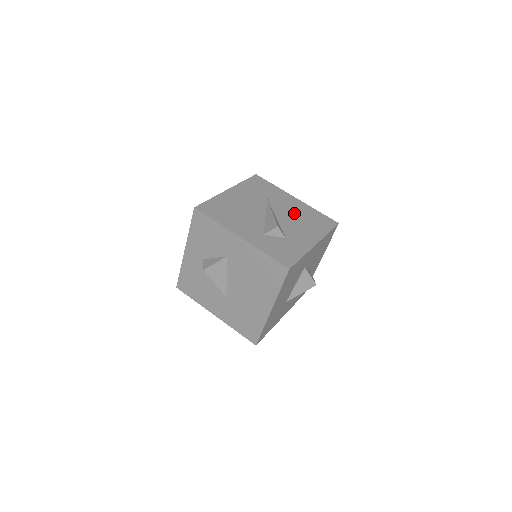
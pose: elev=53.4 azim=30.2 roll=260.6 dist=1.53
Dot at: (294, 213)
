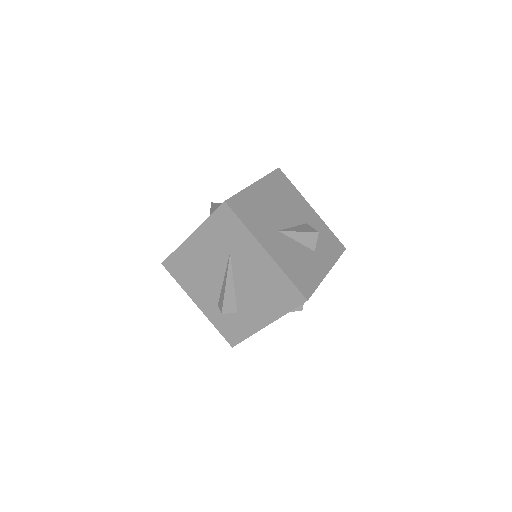
Dot at: (255, 279)
